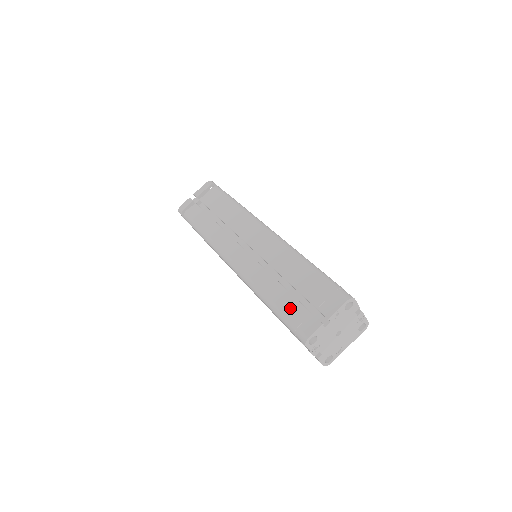
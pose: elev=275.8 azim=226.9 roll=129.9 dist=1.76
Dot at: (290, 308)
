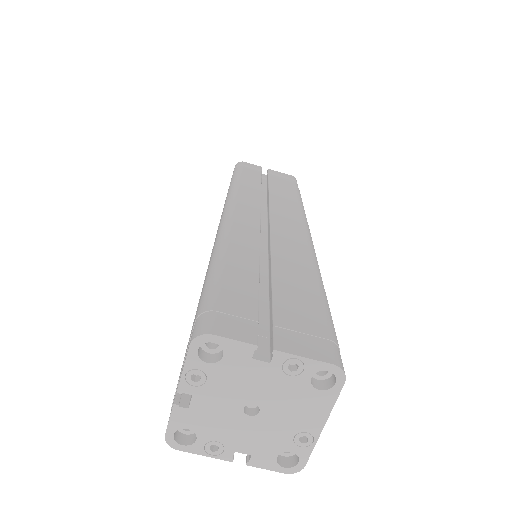
Dot at: occluded
